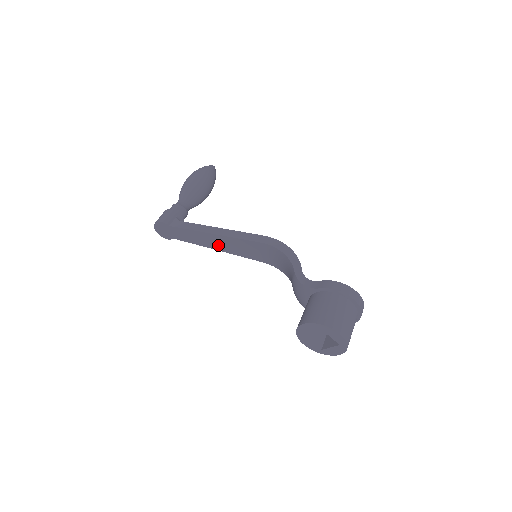
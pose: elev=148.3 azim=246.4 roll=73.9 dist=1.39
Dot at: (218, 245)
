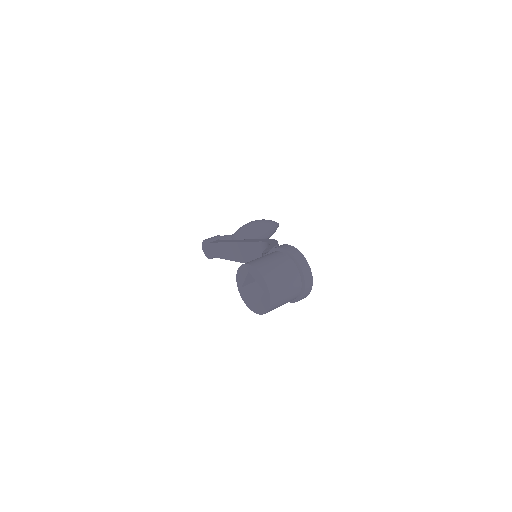
Dot at: (237, 255)
